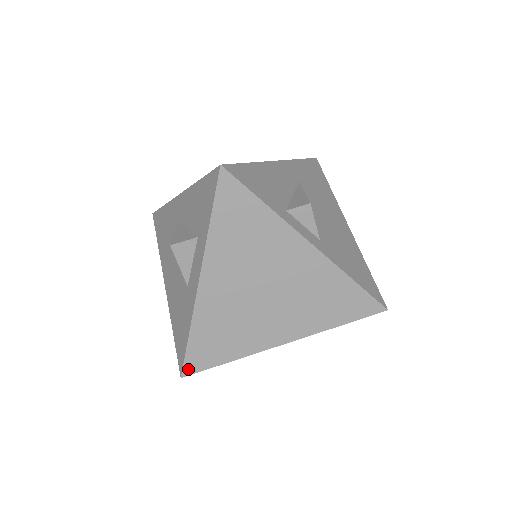
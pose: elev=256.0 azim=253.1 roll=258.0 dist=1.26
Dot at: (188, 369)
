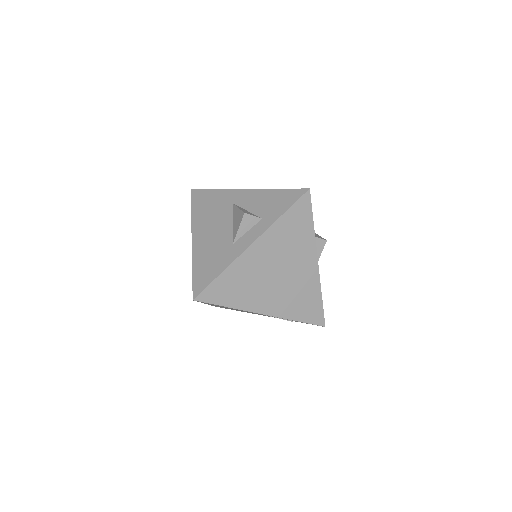
Dot at: (202, 297)
